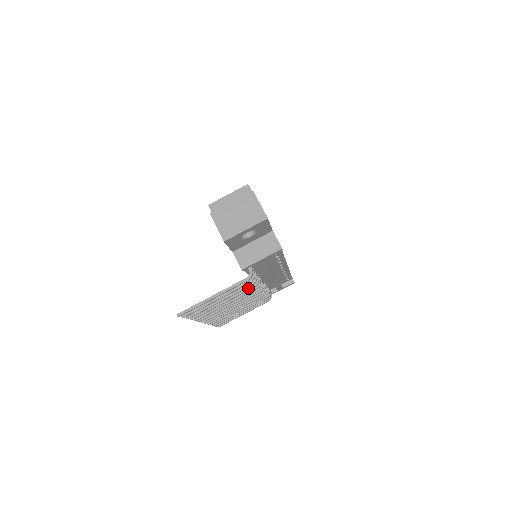
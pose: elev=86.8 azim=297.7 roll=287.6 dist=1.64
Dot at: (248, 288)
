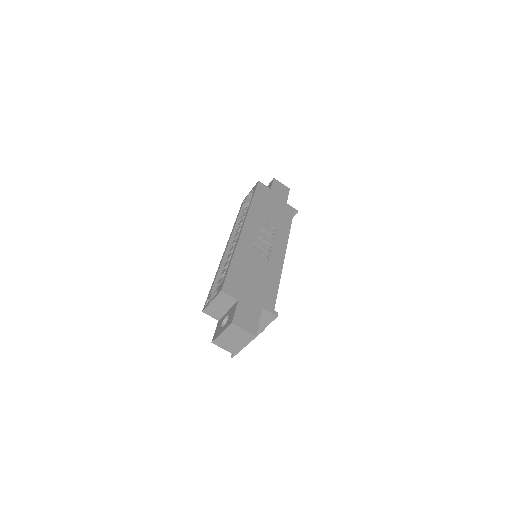
Dot at: occluded
